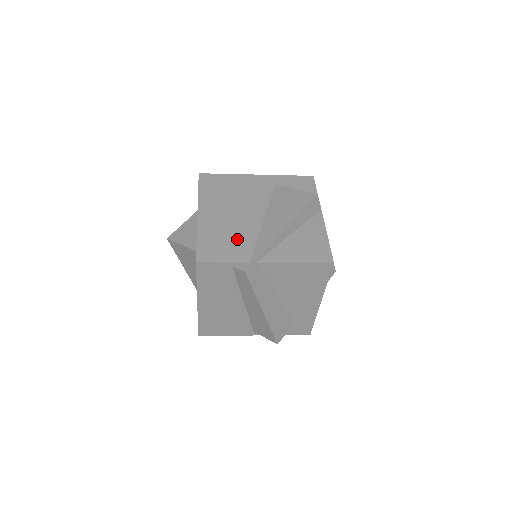
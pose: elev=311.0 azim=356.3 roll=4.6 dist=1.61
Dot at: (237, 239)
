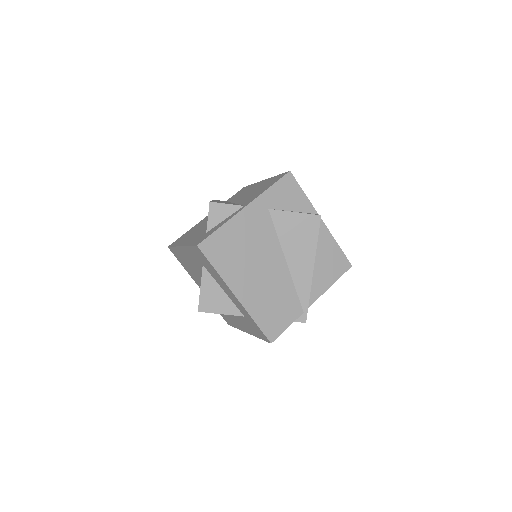
Dot at: (282, 298)
